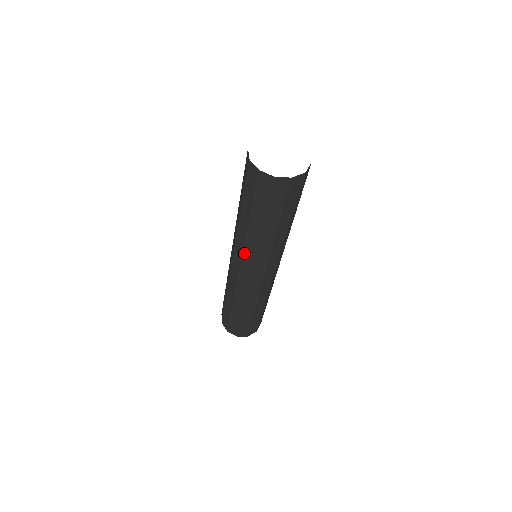
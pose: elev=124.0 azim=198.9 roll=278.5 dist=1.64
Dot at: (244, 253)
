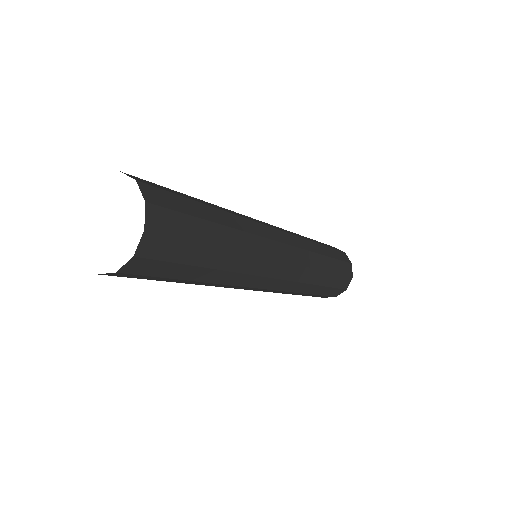
Dot at: (227, 287)
